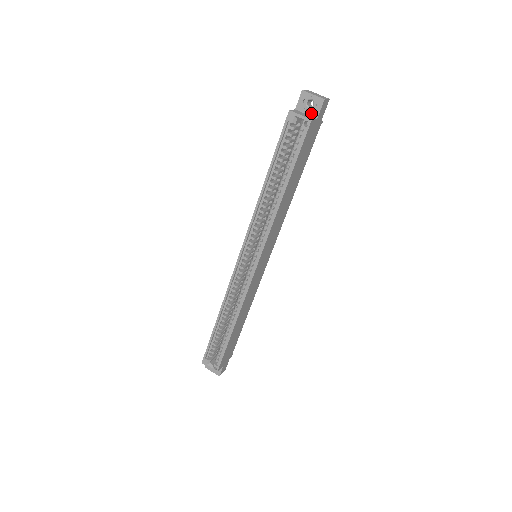
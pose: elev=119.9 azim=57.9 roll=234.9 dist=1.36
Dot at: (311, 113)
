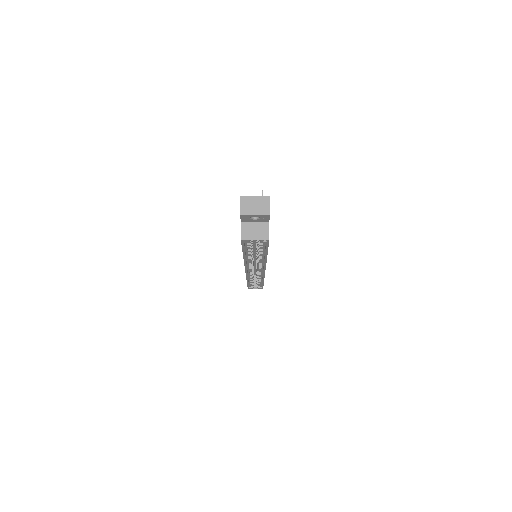
Dot at: (260, 221)
